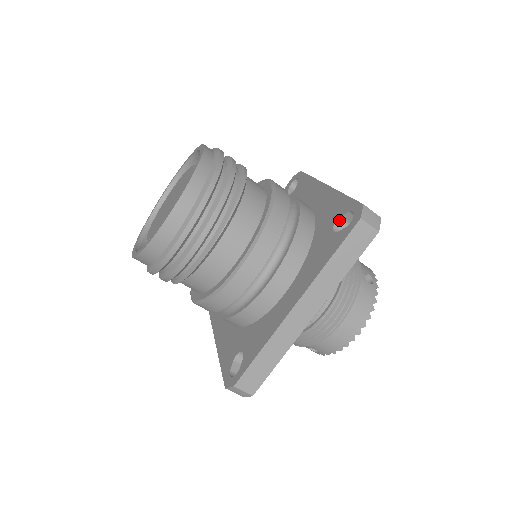
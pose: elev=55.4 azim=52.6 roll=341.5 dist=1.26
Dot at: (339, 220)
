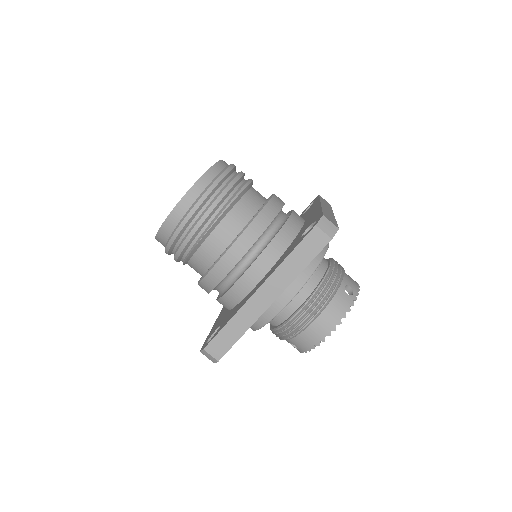
Dot at: (309, 228)
